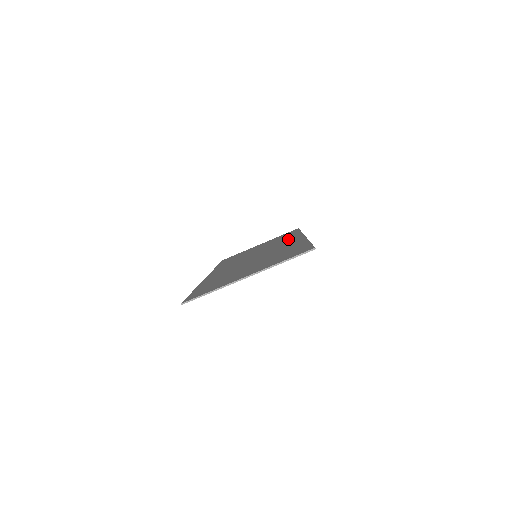
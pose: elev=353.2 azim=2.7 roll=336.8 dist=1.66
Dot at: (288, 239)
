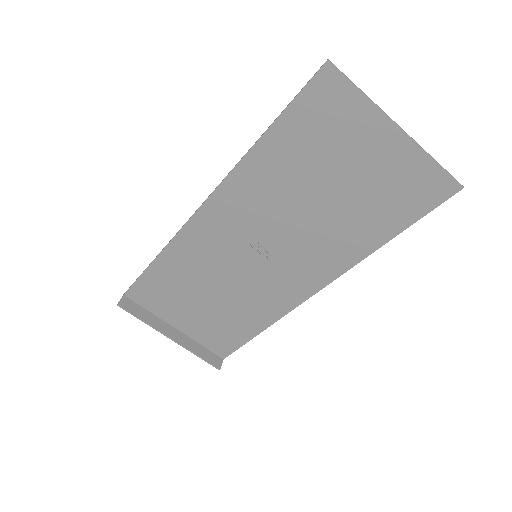
Dot at: (277, 296)
